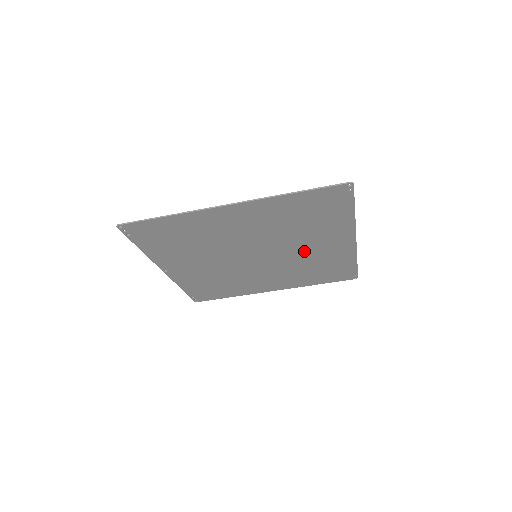
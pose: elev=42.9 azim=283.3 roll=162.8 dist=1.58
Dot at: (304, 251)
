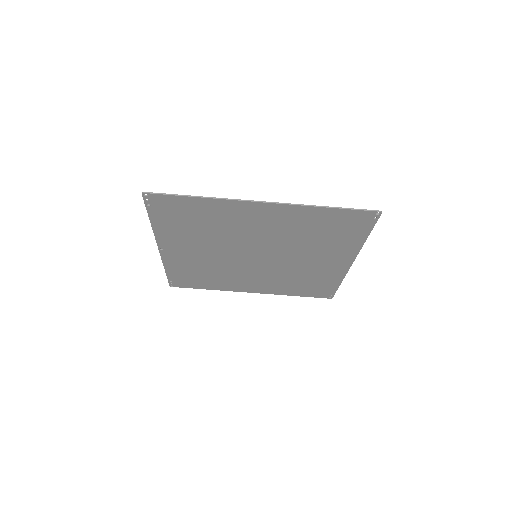
Dot at: (302, 262)
